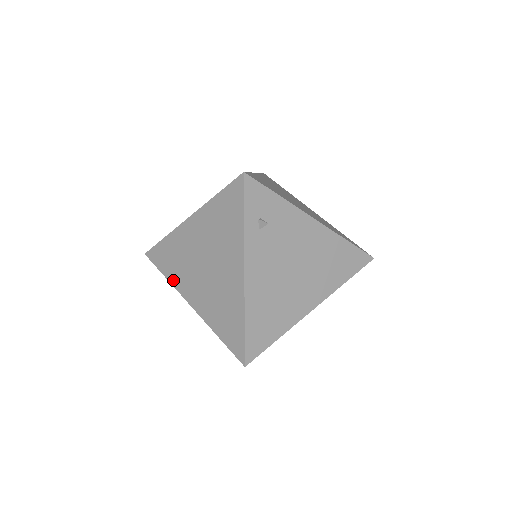
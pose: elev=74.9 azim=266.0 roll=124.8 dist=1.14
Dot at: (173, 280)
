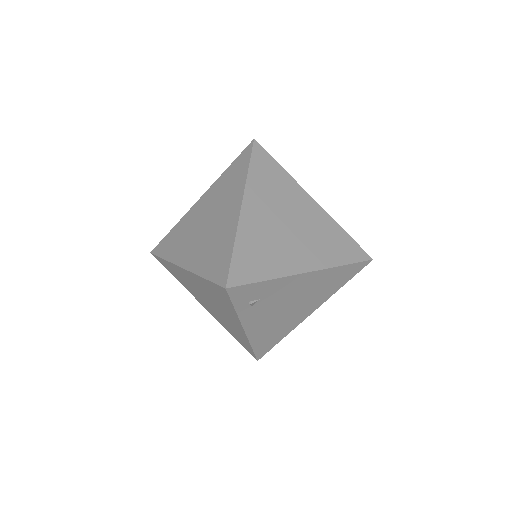
Dot at: (184, 286)
